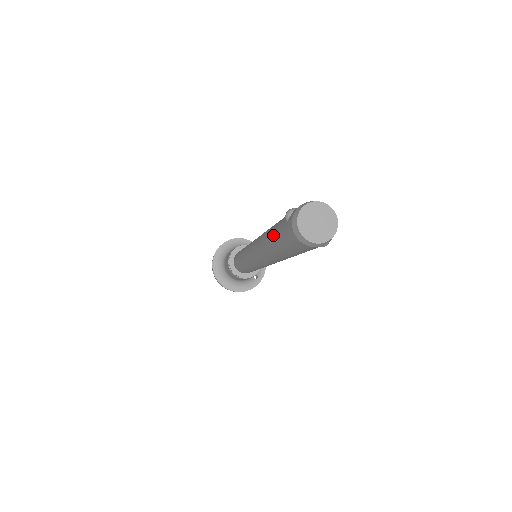
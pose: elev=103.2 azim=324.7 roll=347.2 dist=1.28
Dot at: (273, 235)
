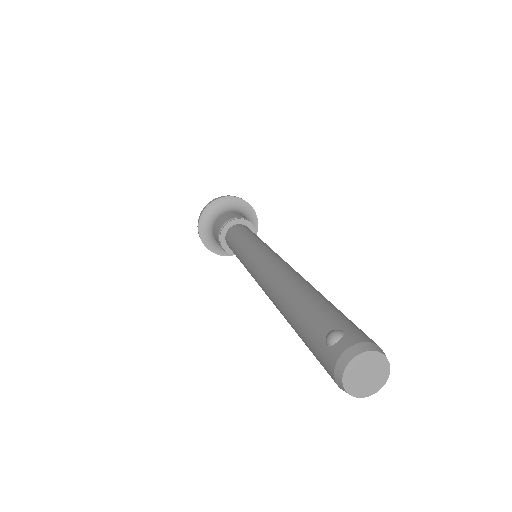
Dot at: (298, 320)
